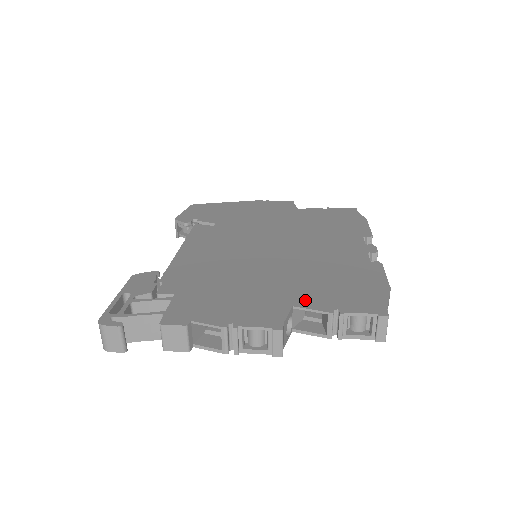
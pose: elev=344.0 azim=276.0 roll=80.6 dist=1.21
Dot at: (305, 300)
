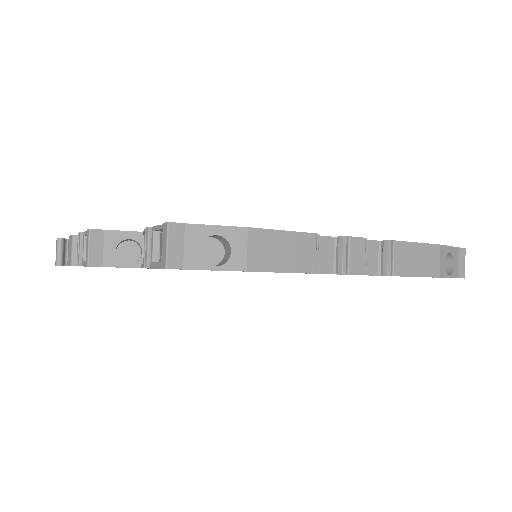
Dot at: occluded
